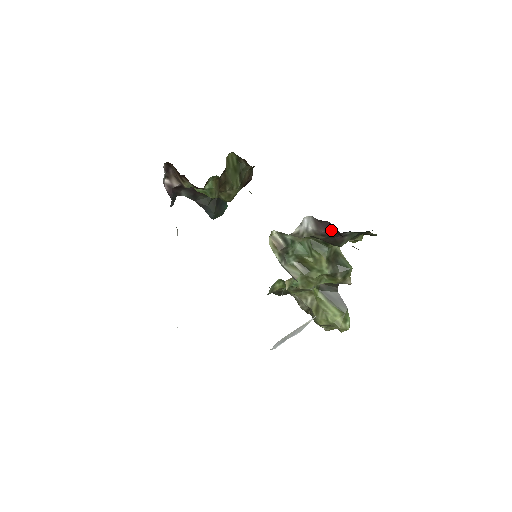
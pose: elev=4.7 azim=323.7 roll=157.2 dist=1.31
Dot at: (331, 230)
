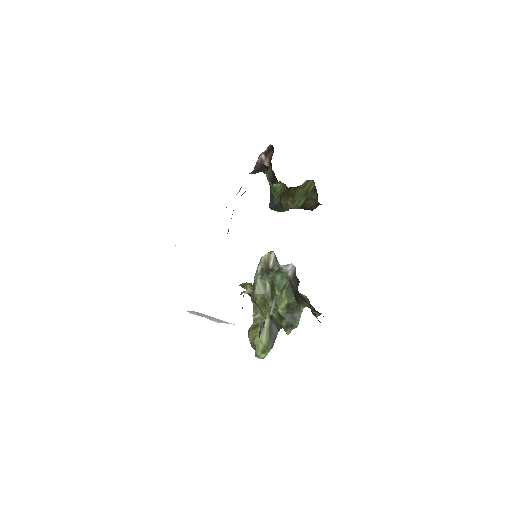
Dot at: occluded
